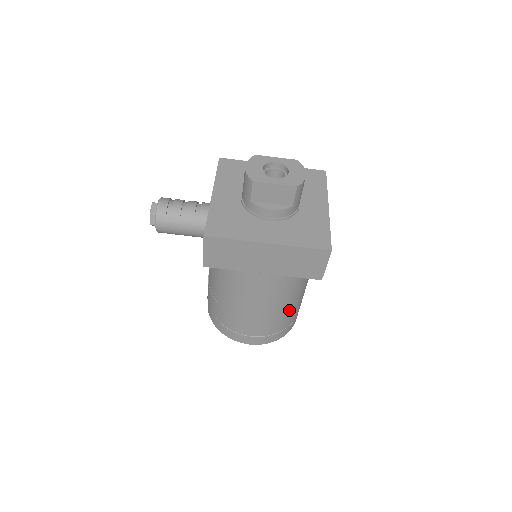
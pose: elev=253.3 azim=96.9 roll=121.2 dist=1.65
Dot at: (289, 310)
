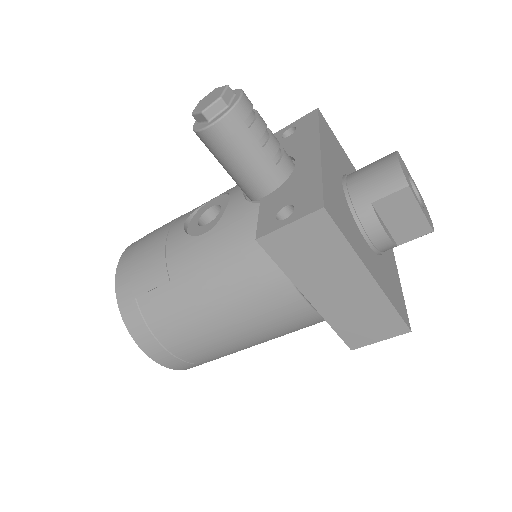
Dot at: (246, 348)
